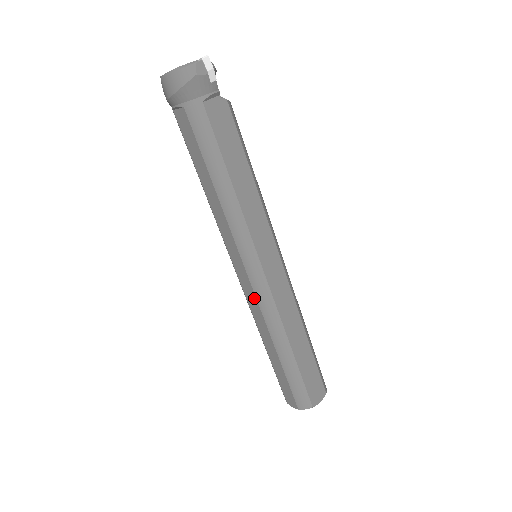
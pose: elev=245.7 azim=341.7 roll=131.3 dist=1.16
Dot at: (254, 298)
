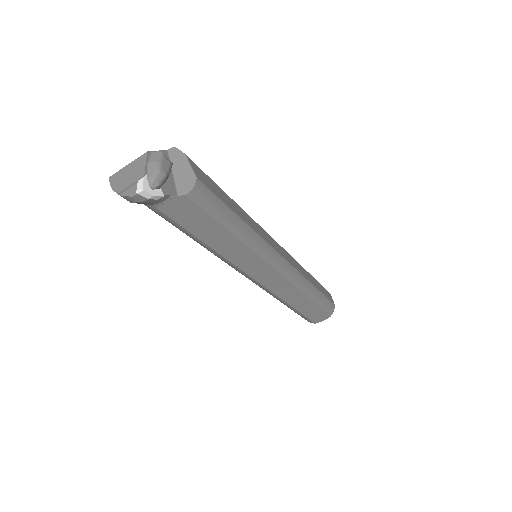
Dot at: occluded
